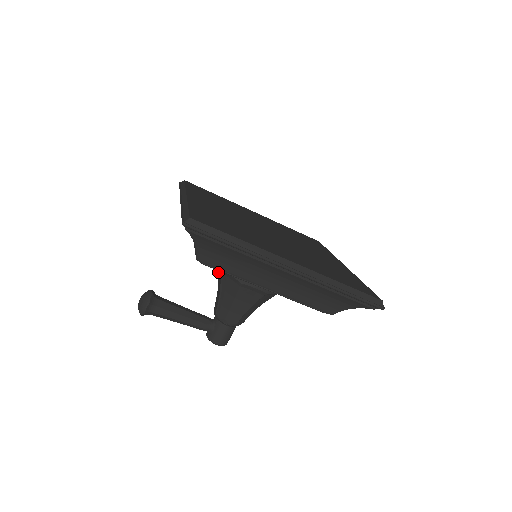
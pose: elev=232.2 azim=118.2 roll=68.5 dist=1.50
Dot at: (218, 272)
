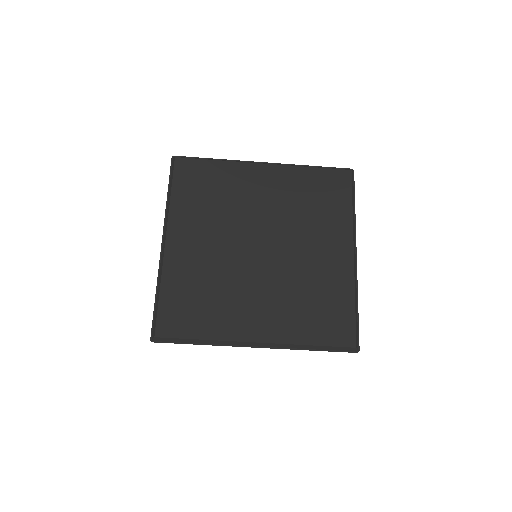
Dot at: occluded
